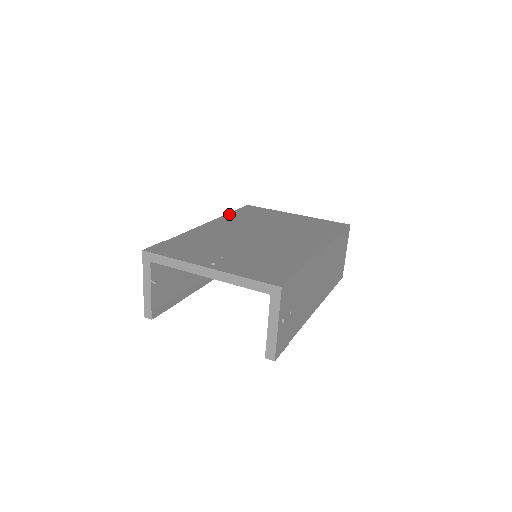
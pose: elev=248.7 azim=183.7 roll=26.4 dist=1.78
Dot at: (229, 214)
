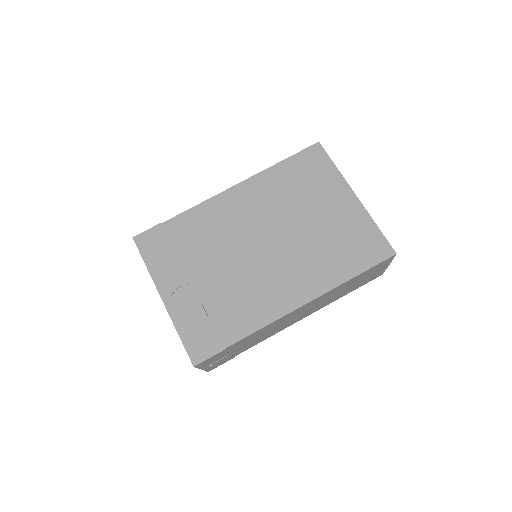
Dot at: (273, 168)
